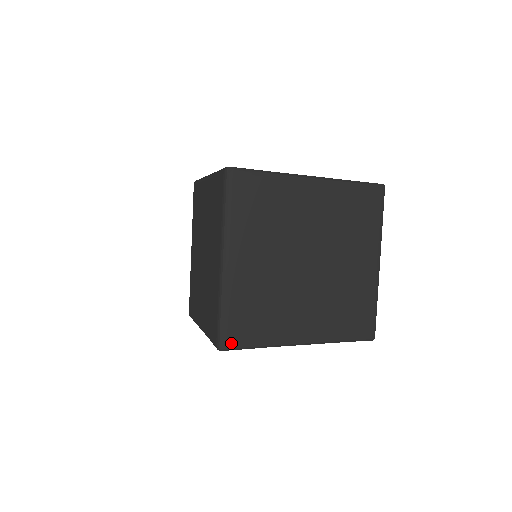
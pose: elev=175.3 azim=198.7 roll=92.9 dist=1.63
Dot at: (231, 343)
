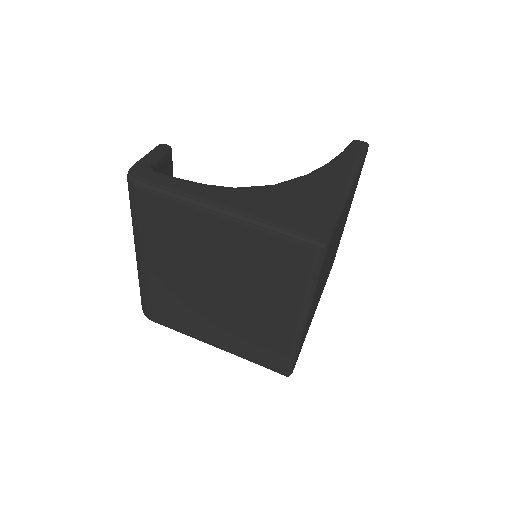
Dot at: occluded
